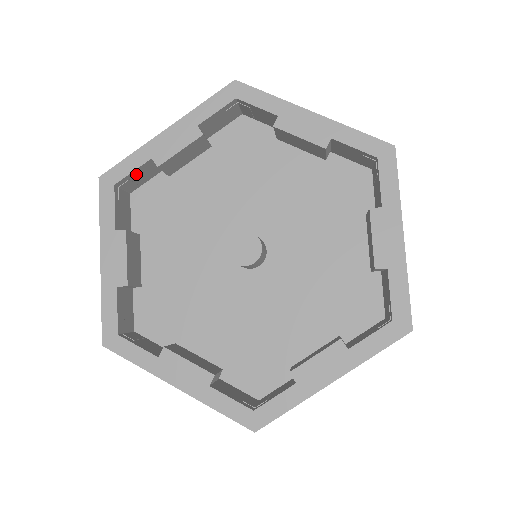
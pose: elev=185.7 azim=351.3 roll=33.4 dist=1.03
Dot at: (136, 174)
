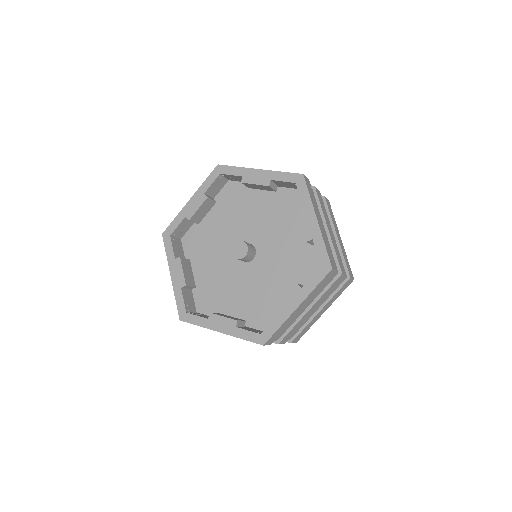
Dot at: (180, 227)
